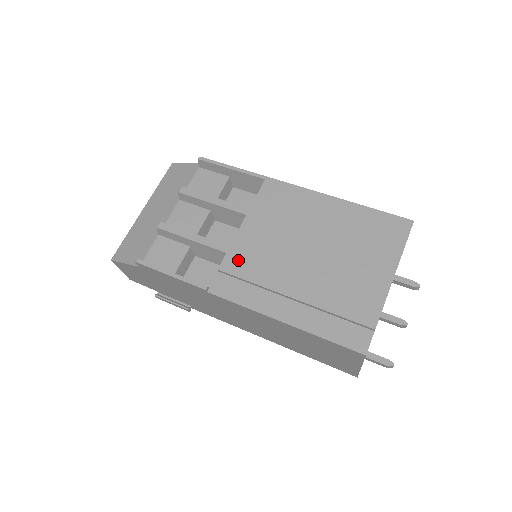
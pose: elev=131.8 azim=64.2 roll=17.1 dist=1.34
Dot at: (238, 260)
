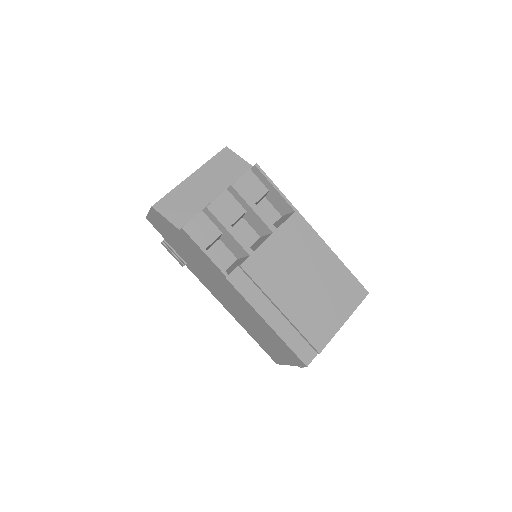
Dot at: (256, 265)
